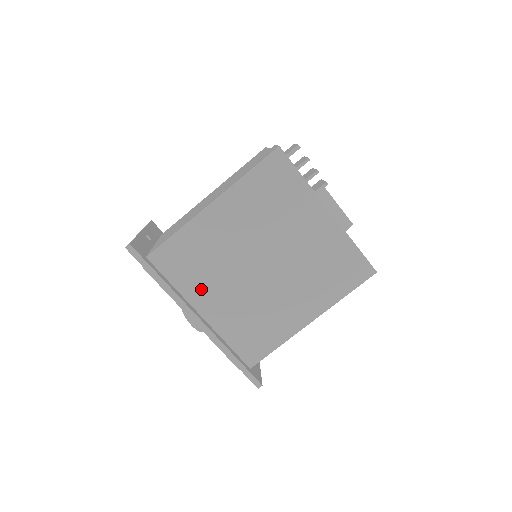
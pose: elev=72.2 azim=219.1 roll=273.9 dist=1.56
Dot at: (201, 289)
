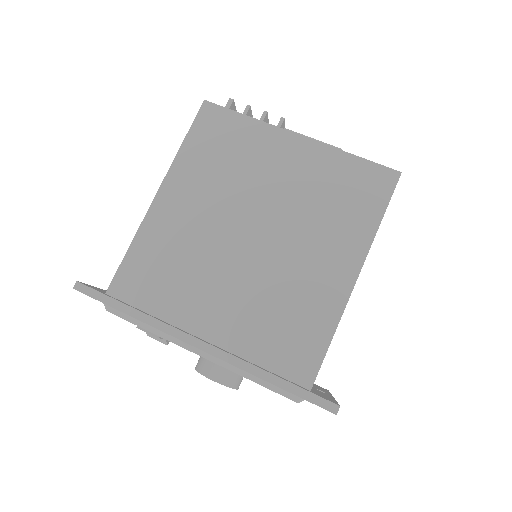
Dot at: (189, 303)
